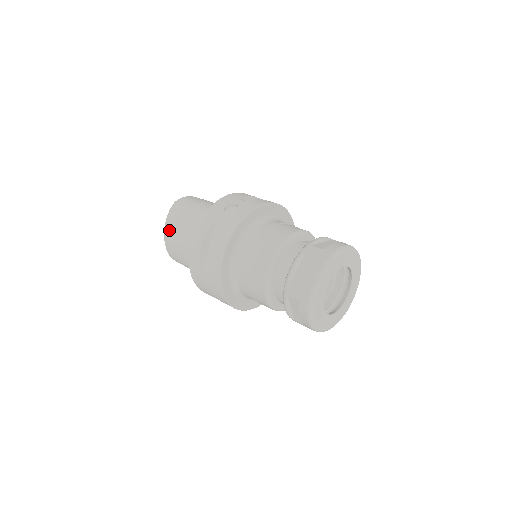
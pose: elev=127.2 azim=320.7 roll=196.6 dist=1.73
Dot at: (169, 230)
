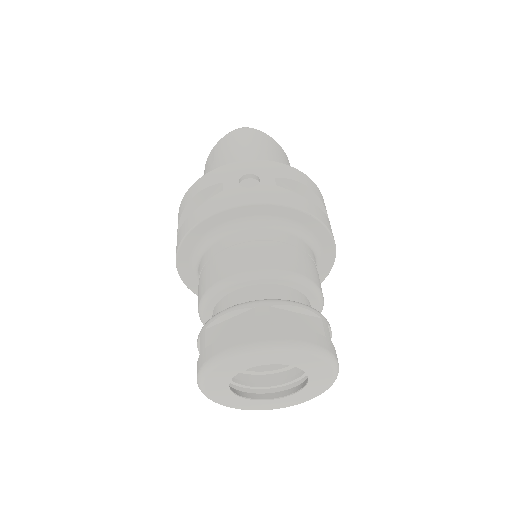
Dot at: (211, 155)
